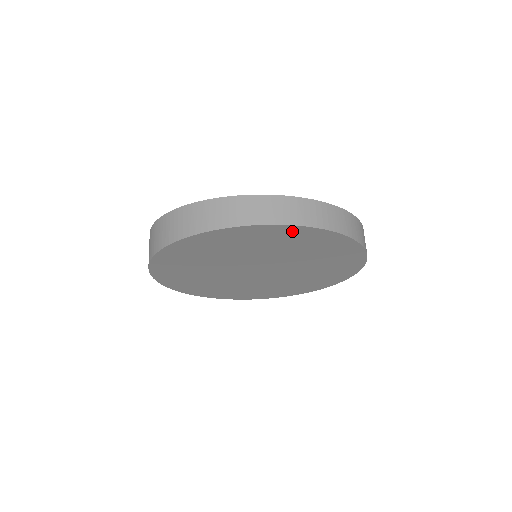
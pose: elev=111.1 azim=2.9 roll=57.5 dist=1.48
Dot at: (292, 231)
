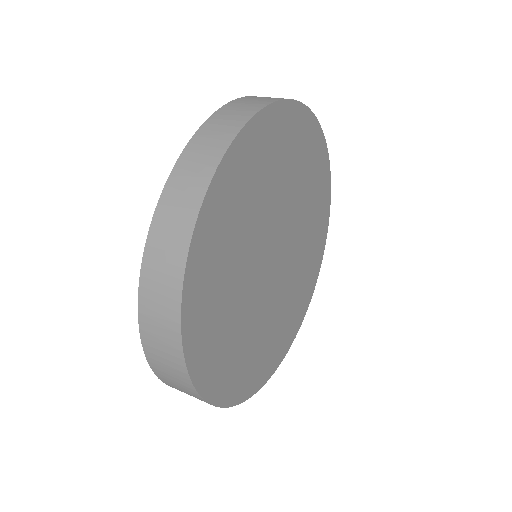
Dot at: (225, 181)
